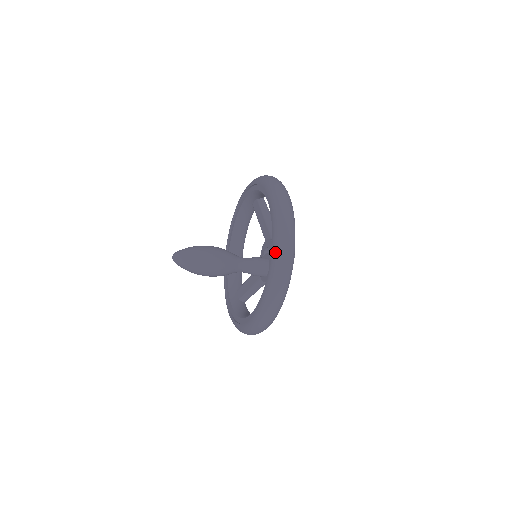
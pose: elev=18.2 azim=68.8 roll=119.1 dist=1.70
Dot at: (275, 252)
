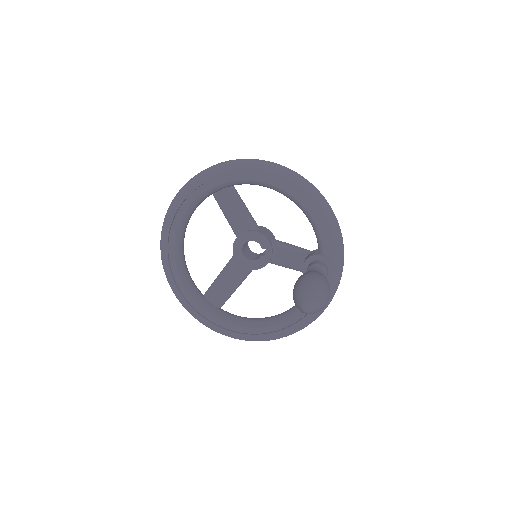
Dot at: (337, 253)
